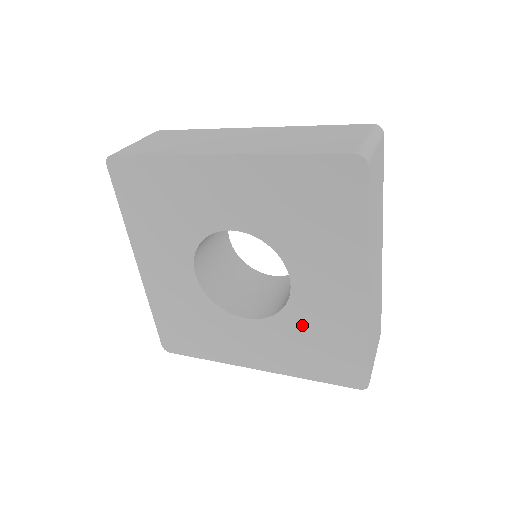
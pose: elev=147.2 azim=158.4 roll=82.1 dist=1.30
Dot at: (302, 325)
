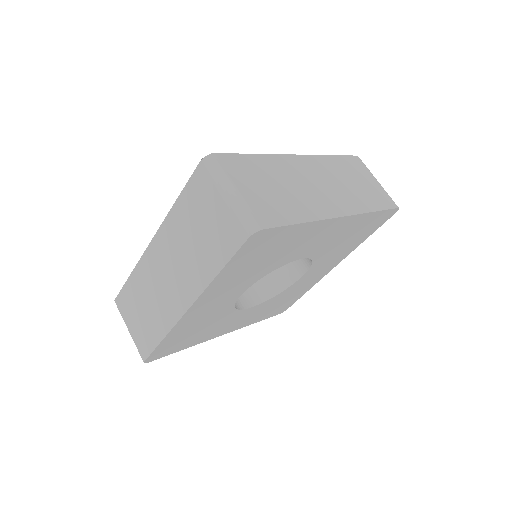
Dot at: (331, 249)
